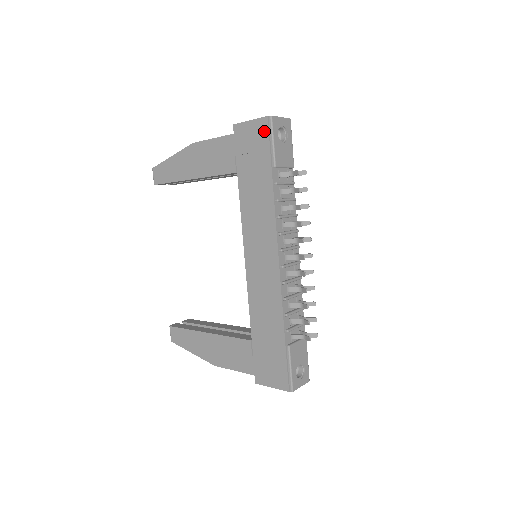
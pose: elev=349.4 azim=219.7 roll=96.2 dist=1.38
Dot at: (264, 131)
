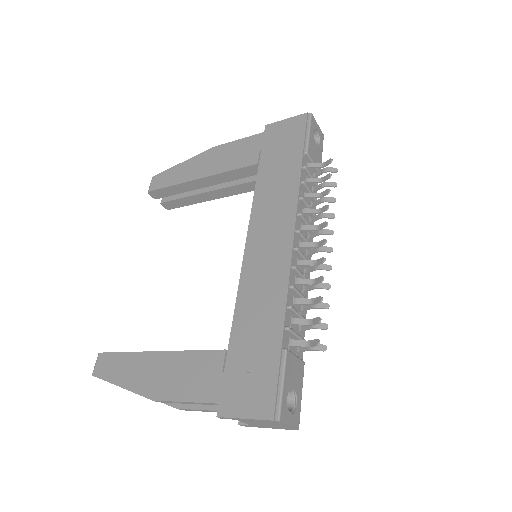
Dot at: (301, 124)
